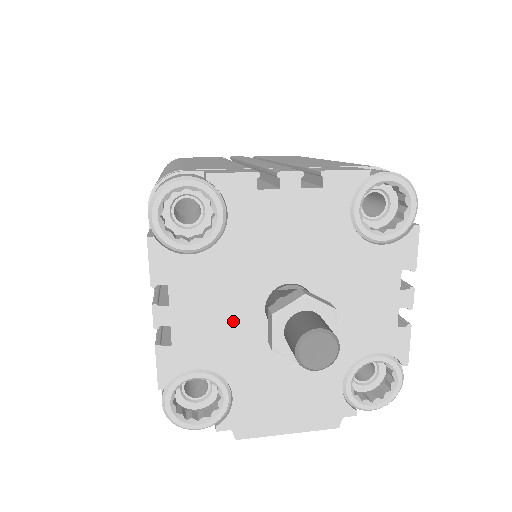
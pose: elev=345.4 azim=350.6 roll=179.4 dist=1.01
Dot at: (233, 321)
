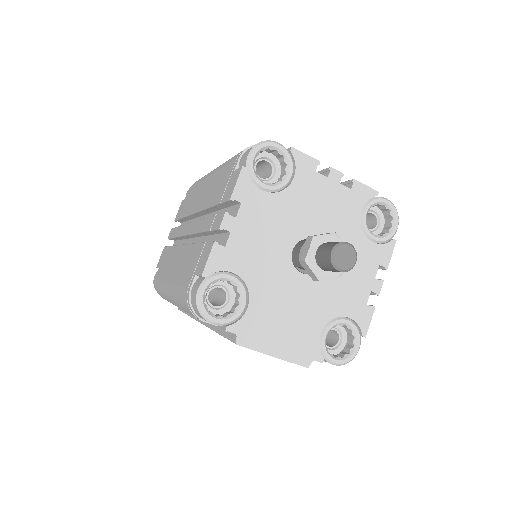
Dot at: (270, 249)
